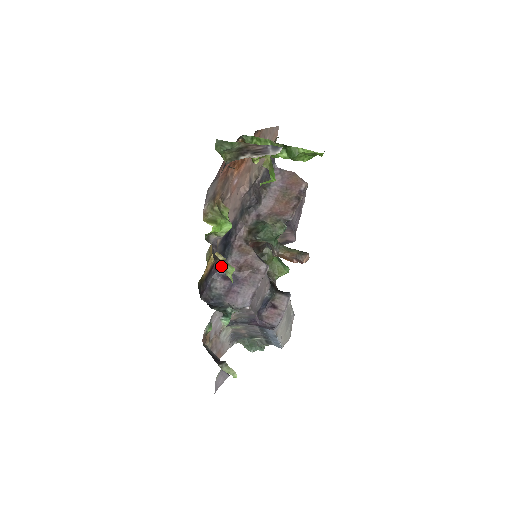
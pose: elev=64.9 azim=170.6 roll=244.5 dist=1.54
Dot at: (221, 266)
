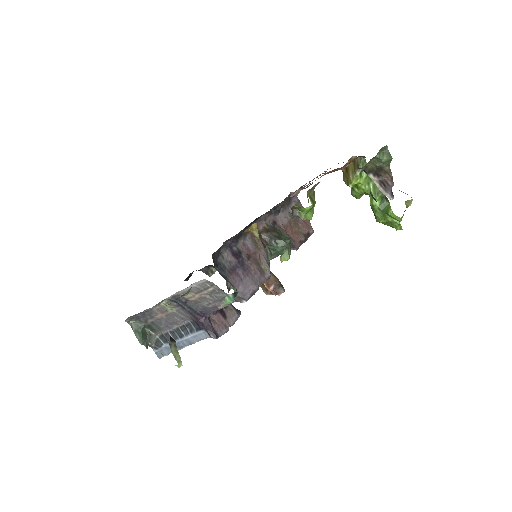
Dot at: occluded
